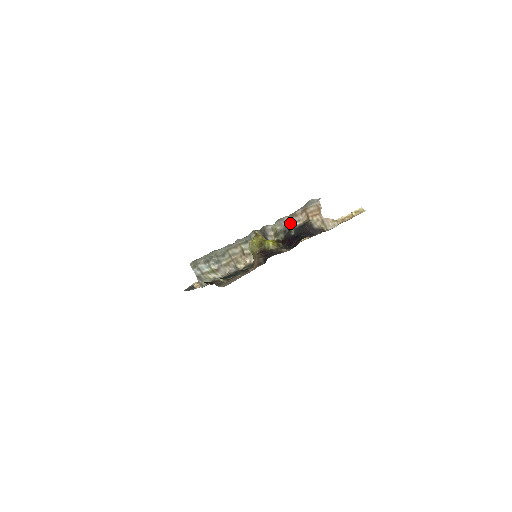
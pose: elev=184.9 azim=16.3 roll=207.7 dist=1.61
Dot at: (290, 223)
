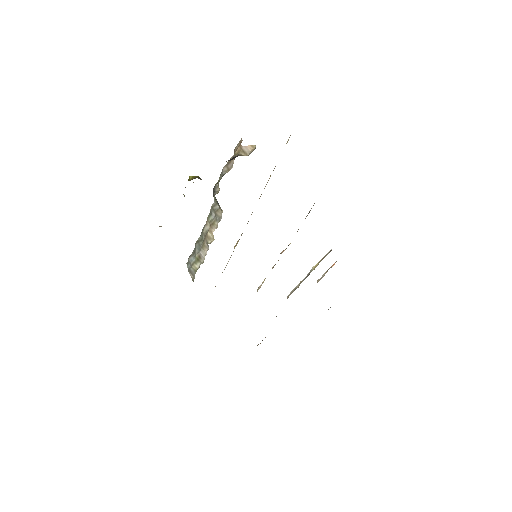
Dot at: (227, 171)
